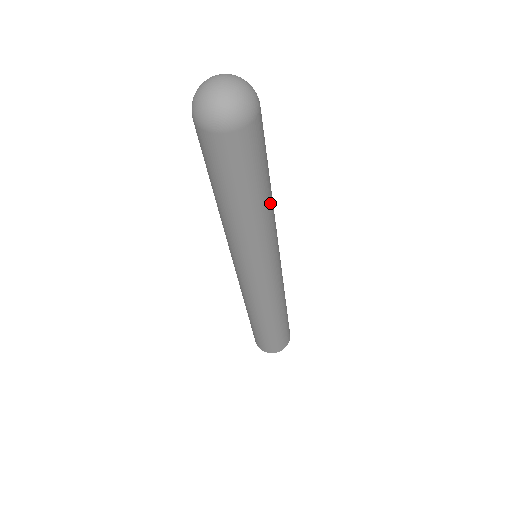
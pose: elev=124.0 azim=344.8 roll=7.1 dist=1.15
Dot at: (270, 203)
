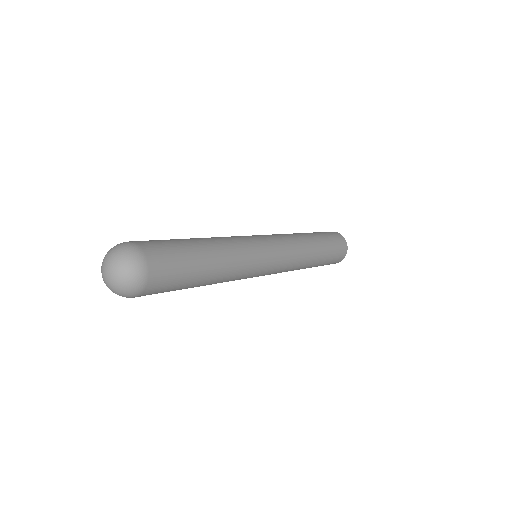
Dot at: (214, 243)
